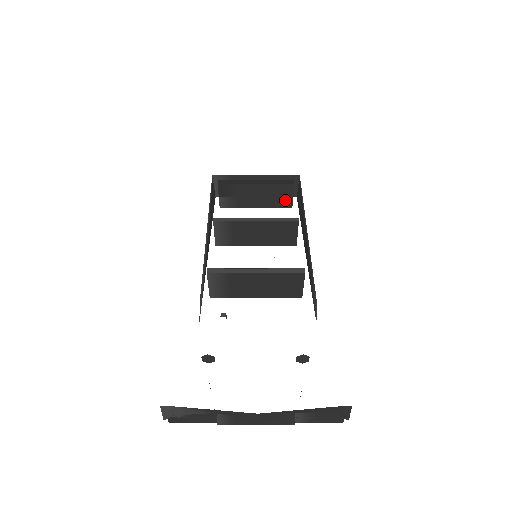
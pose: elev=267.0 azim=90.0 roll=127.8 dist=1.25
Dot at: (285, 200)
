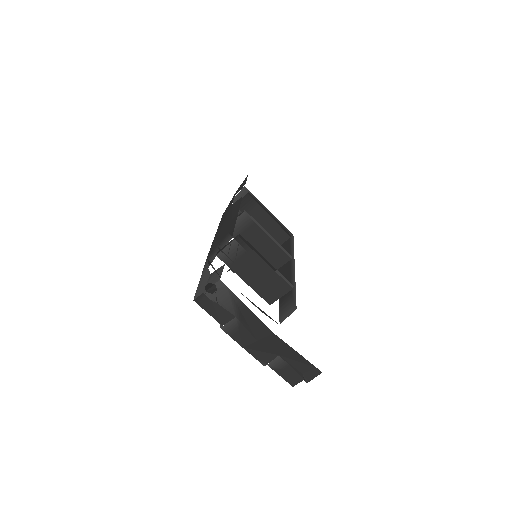
Dot at: occluded
